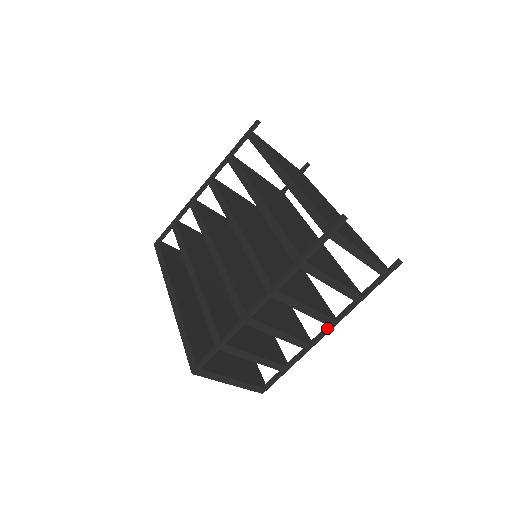
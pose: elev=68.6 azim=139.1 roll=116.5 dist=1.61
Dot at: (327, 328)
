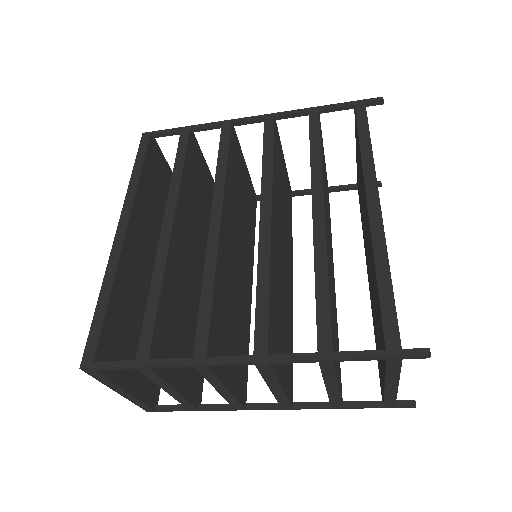
Dot at: (276, 406)
